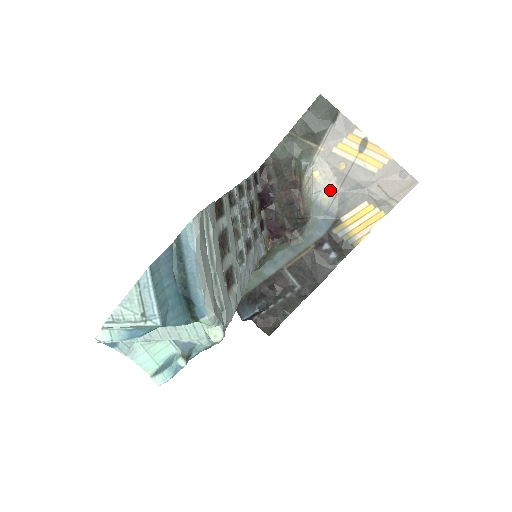
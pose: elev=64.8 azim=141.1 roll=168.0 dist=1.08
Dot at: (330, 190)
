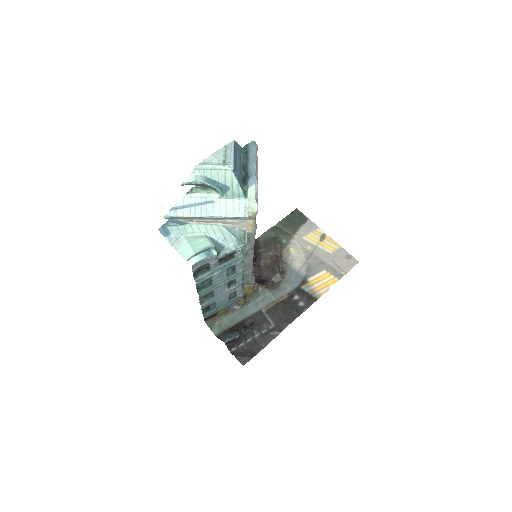
Dot at: (301, 260)
